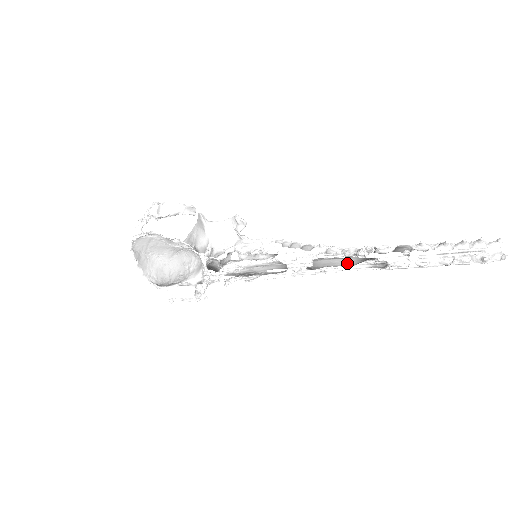
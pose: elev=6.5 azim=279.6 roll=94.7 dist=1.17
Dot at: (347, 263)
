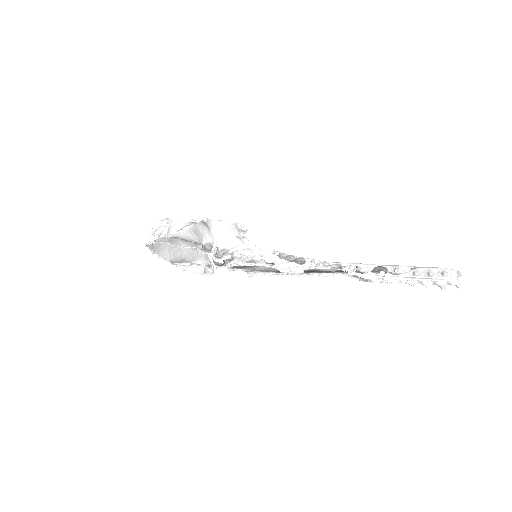
Dot at: occluded
